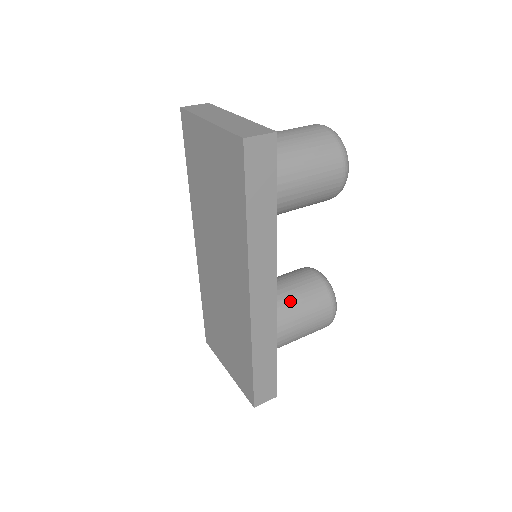
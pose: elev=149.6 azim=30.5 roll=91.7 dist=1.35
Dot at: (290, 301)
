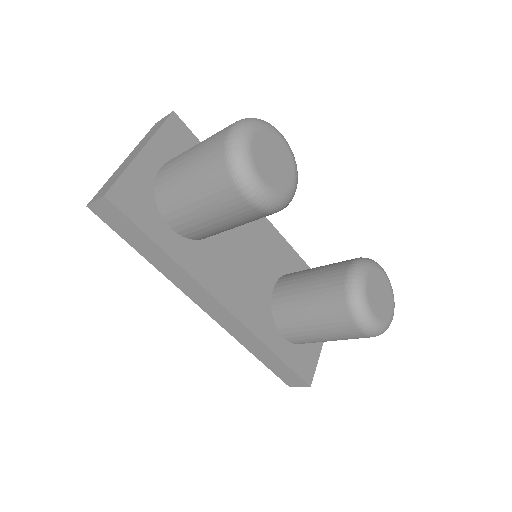
Dot at: (302, 304)
